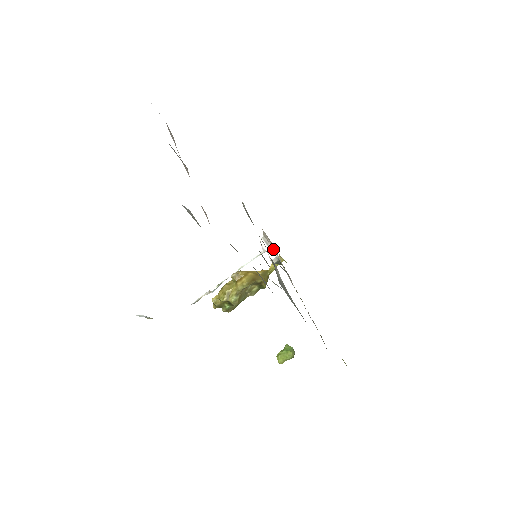
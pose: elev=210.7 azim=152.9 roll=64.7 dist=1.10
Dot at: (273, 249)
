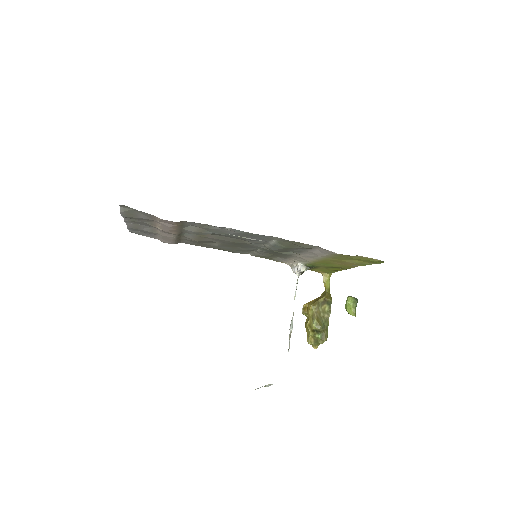
Dot at: (297, 264)
